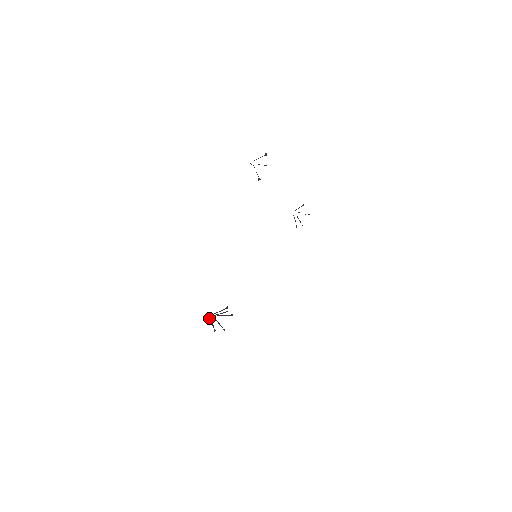
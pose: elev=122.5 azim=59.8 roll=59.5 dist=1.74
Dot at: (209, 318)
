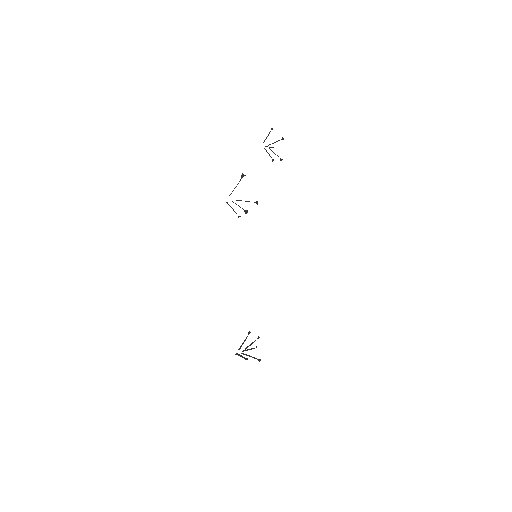
Dot at: occluded
